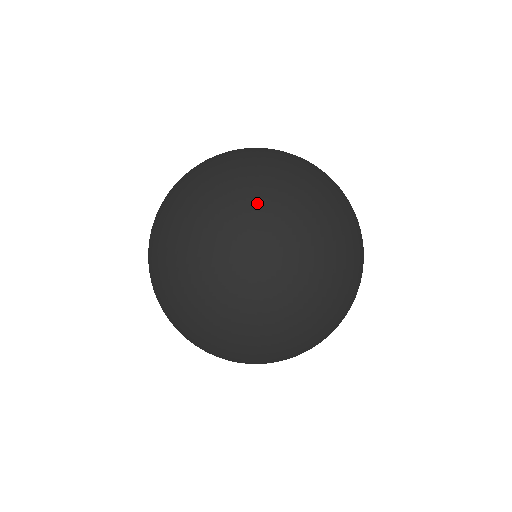
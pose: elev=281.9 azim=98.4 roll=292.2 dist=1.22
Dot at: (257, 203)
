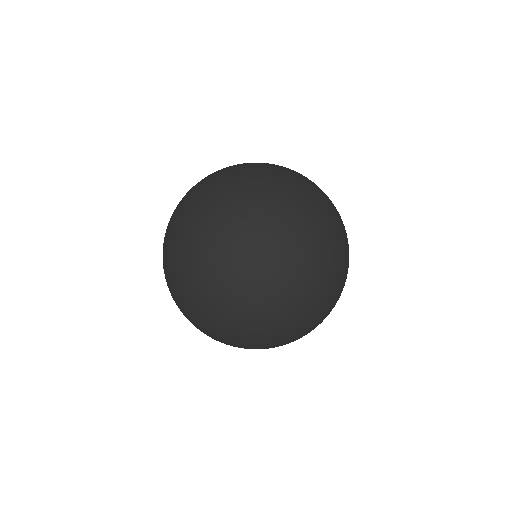
Dot at: (268, 282)
